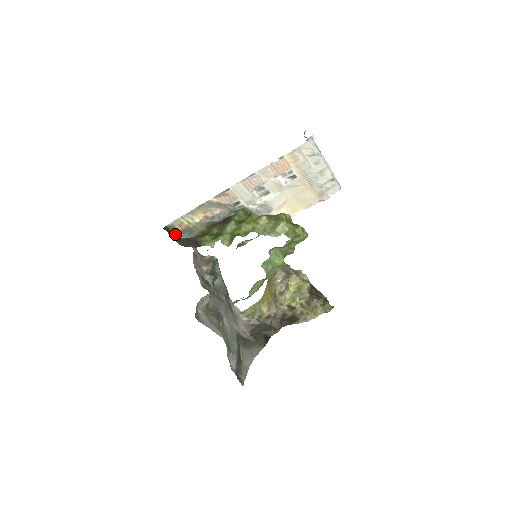
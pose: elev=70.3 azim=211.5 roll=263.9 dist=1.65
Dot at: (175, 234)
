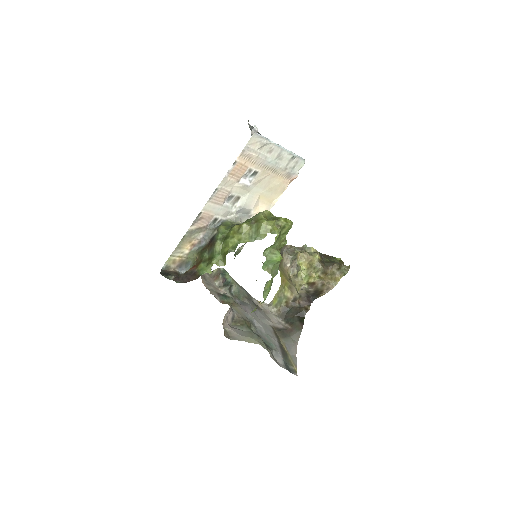
Dot at: (172, 275)
